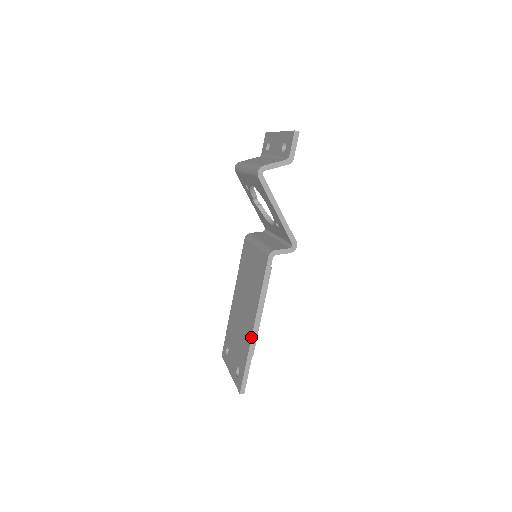
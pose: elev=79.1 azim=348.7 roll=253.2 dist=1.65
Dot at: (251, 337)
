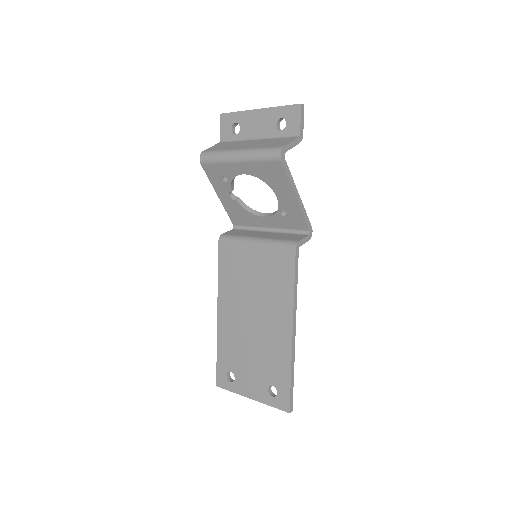
Dot at: (292, 345)
